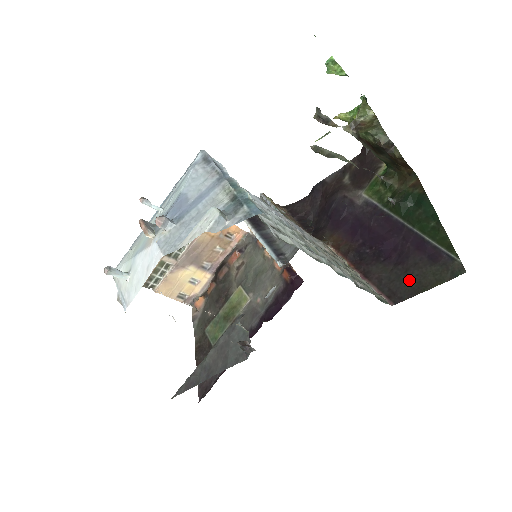
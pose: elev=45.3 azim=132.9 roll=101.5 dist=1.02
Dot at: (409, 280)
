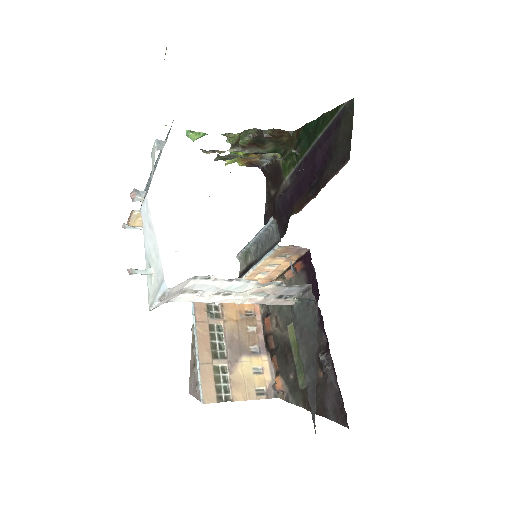
Dot at: (341, 144)
